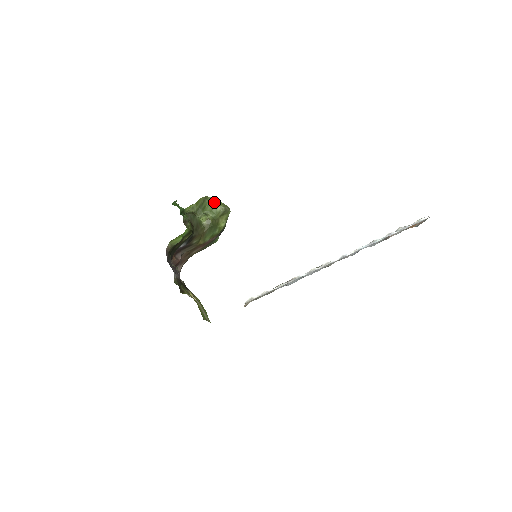
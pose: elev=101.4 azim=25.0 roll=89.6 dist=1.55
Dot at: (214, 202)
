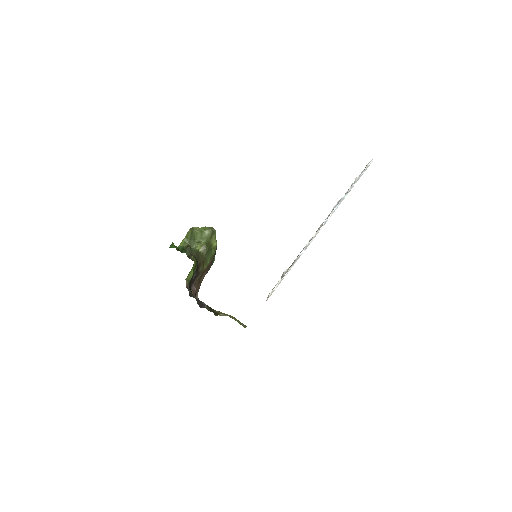
Dot at: (200, 229)
